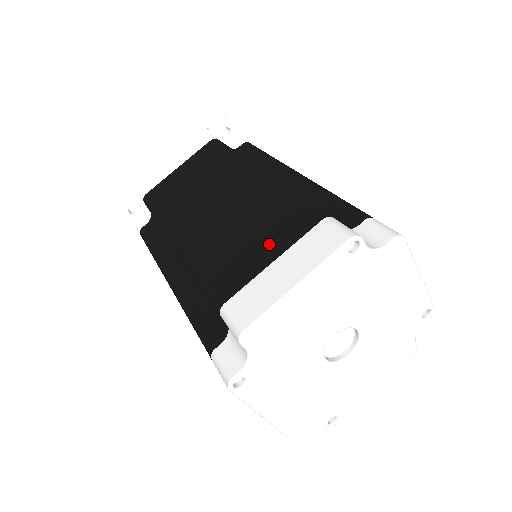
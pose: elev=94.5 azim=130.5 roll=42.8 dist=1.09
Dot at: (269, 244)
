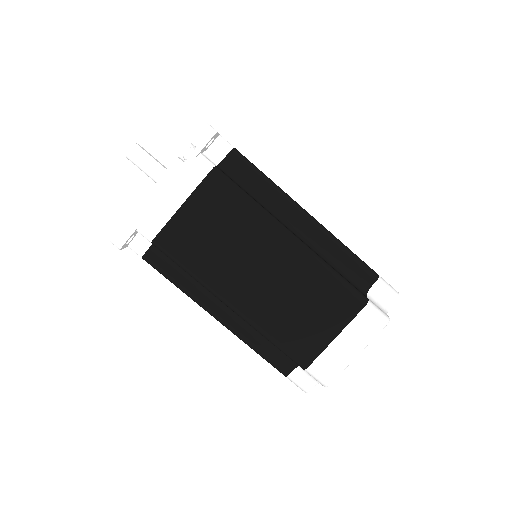
Dot at: (329, 323)
